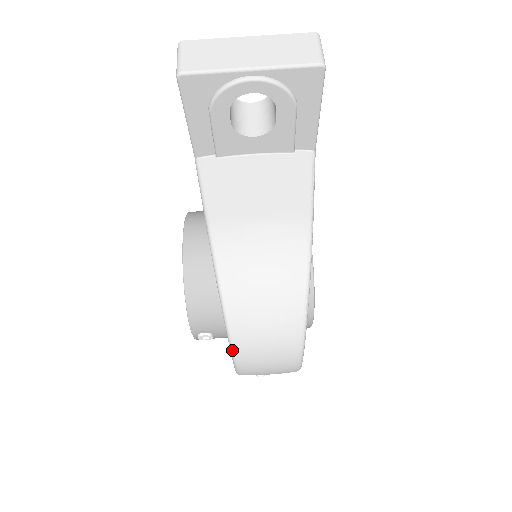
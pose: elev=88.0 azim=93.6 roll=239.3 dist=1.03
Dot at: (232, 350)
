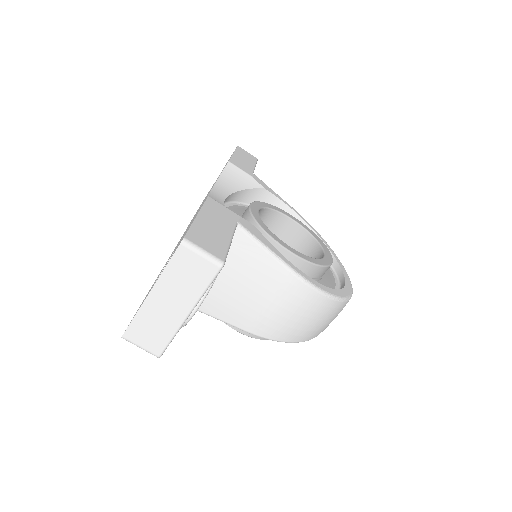
Dot at: occluded
